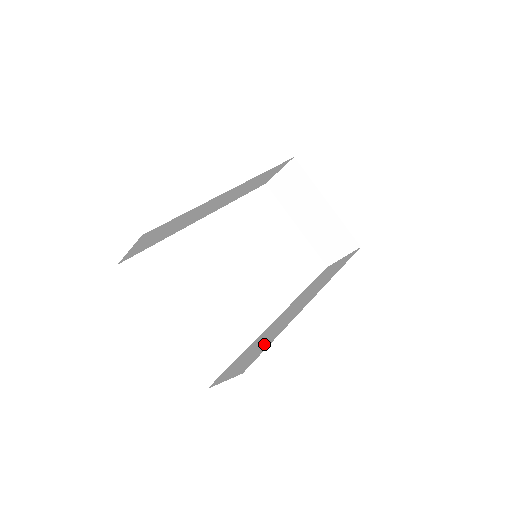
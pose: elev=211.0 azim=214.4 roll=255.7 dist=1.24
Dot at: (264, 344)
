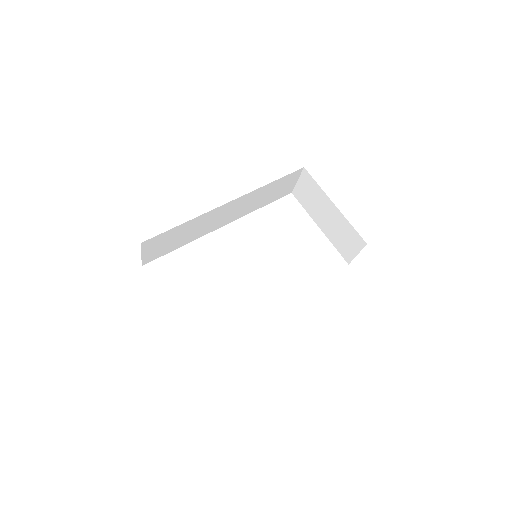
Dot at: occluded
